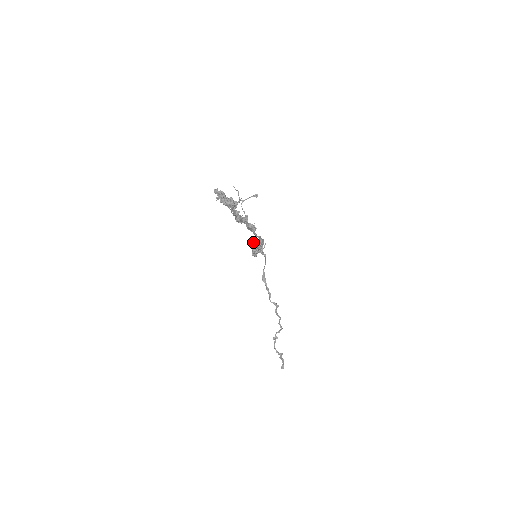
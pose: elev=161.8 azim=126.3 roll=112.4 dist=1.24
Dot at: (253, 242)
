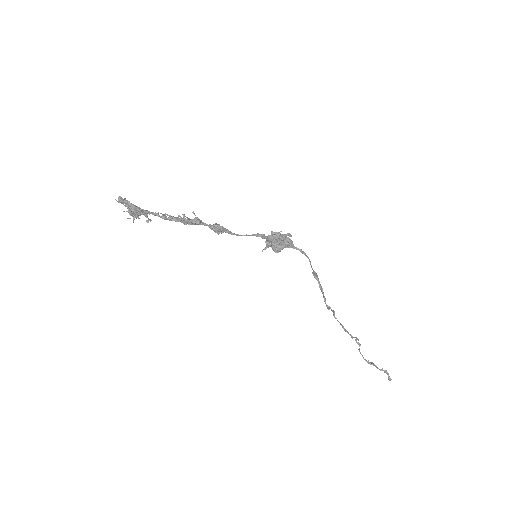
Dot at: (272, 235)
